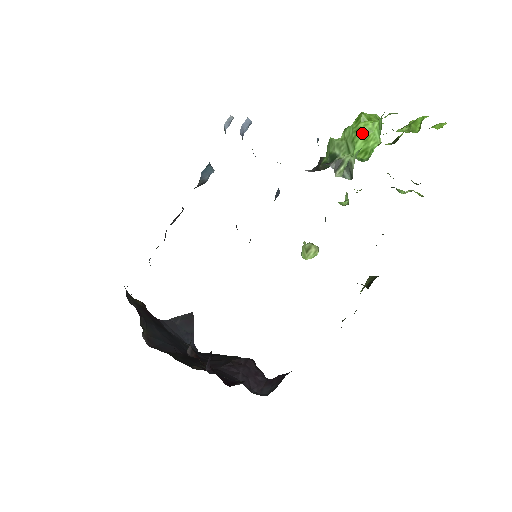
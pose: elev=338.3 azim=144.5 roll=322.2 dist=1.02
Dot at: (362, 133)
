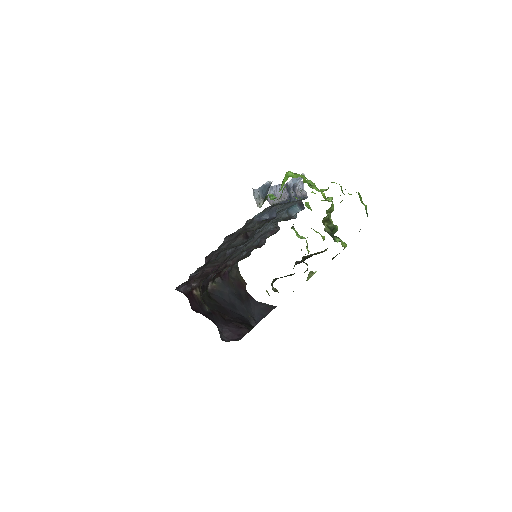
Dot at: (282, 183)
